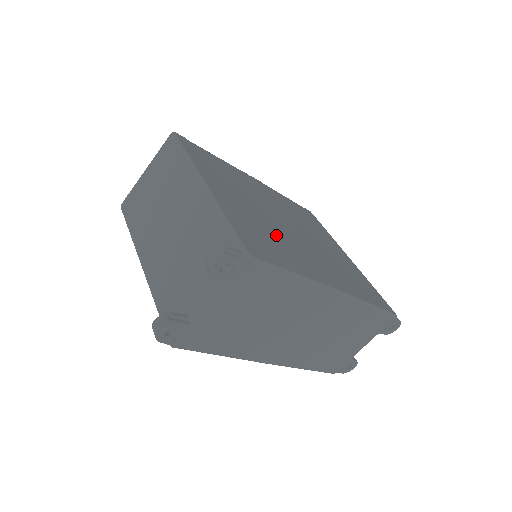
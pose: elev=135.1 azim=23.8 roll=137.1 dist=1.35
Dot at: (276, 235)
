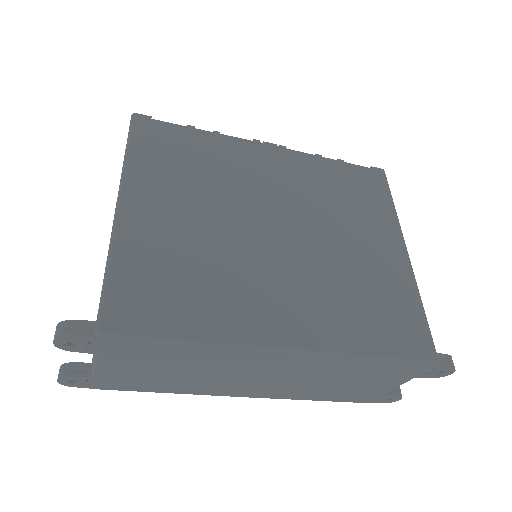
Dot at: (213, 264)
